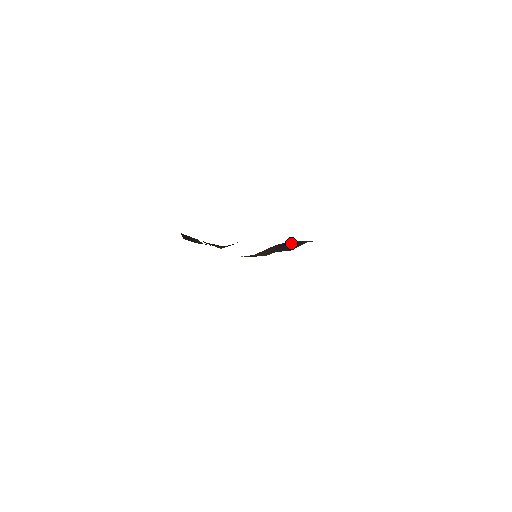
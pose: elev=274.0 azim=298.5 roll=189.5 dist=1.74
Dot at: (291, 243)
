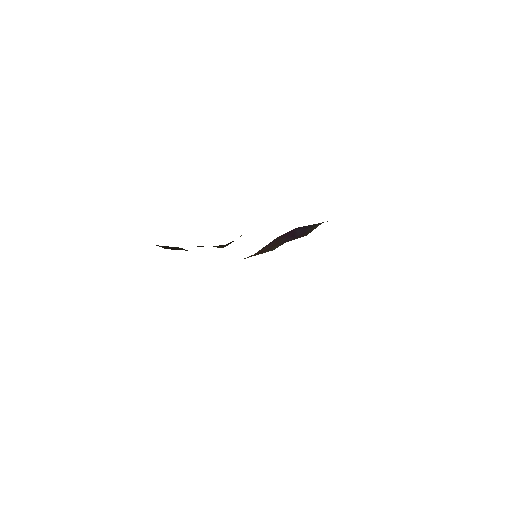
Dot at: (300, 229)
